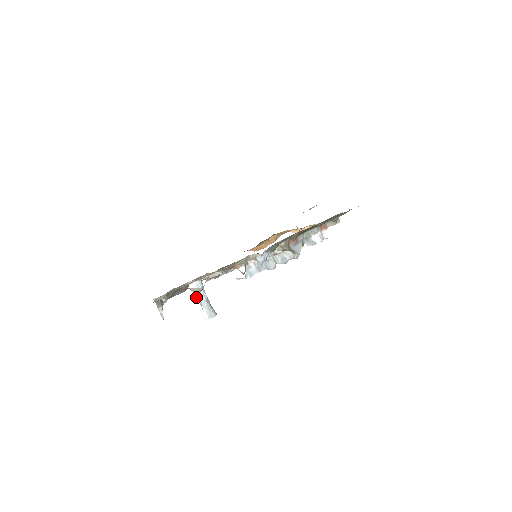
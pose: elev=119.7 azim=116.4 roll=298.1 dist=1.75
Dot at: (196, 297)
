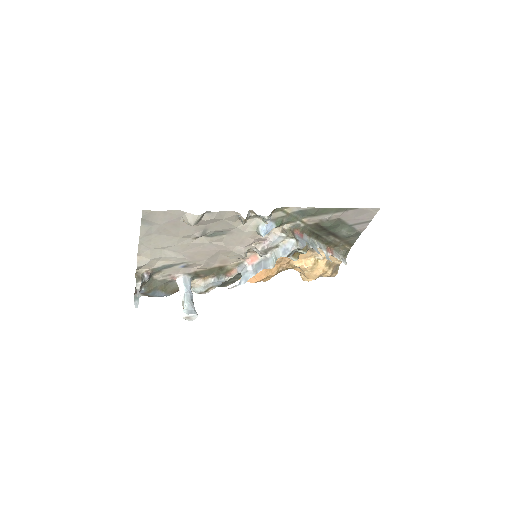
Dot at: (180, 293)
